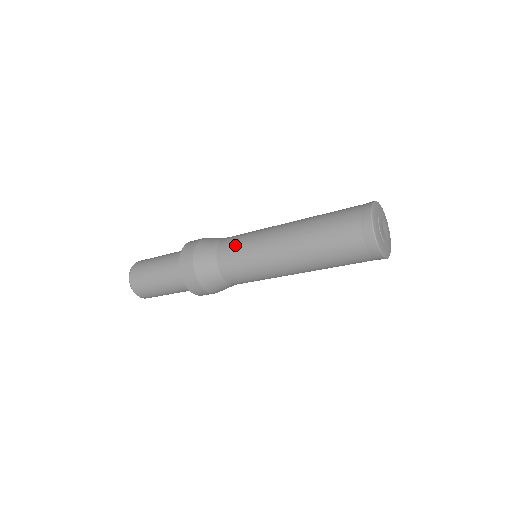
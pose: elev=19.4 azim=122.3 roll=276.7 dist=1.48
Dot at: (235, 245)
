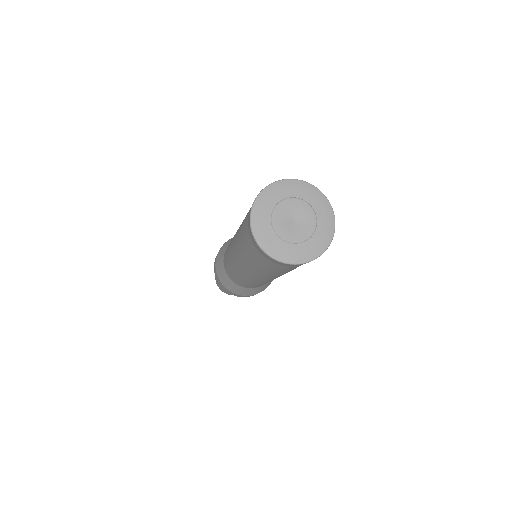
Dot at: (232, 276)
